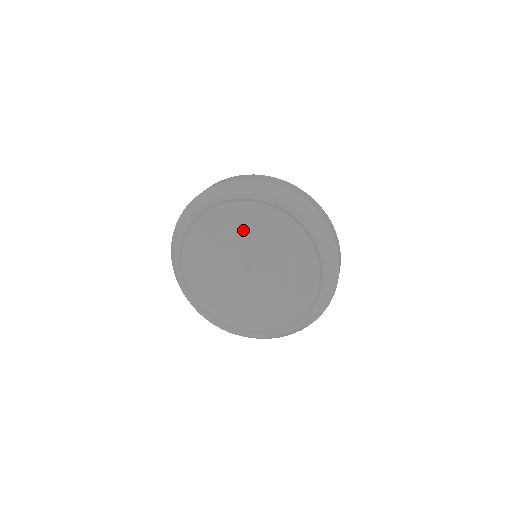
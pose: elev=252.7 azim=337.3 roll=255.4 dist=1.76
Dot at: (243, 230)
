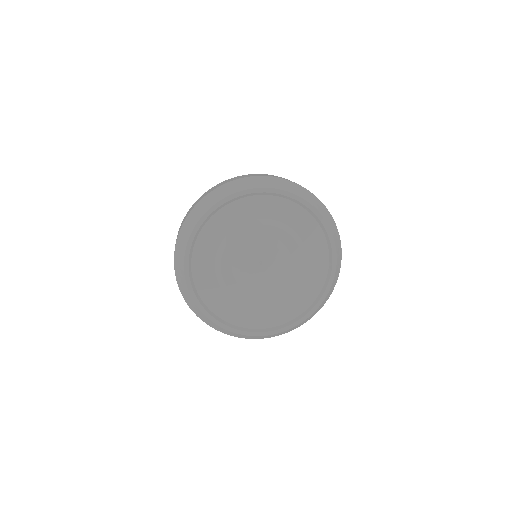
Dot at: (225, 247)
